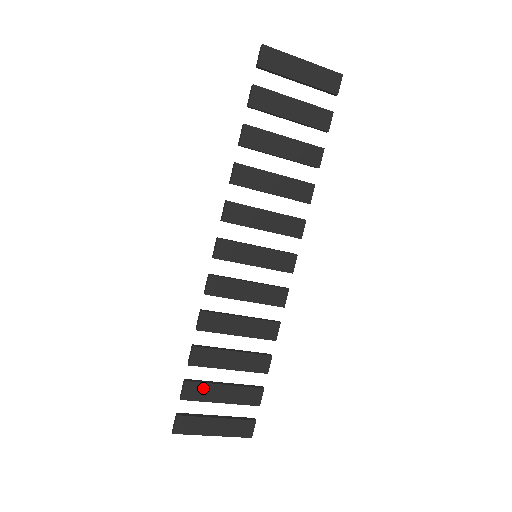
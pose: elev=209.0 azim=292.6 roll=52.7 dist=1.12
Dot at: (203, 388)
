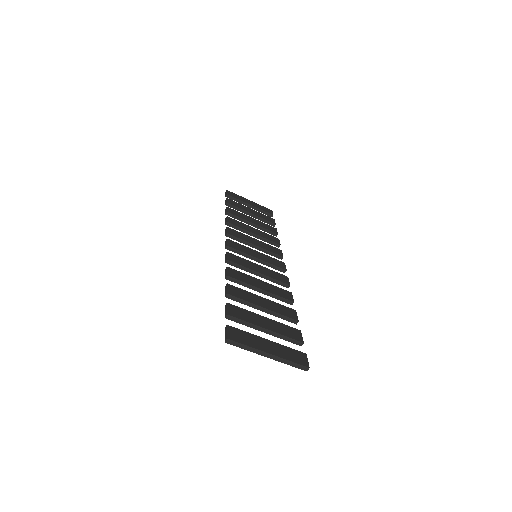
Dot at: (245, 313)
